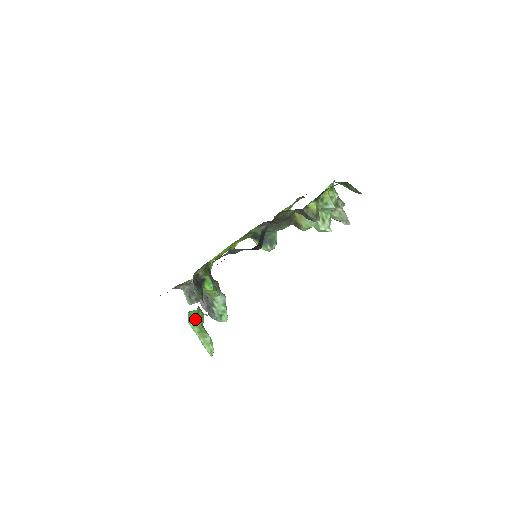
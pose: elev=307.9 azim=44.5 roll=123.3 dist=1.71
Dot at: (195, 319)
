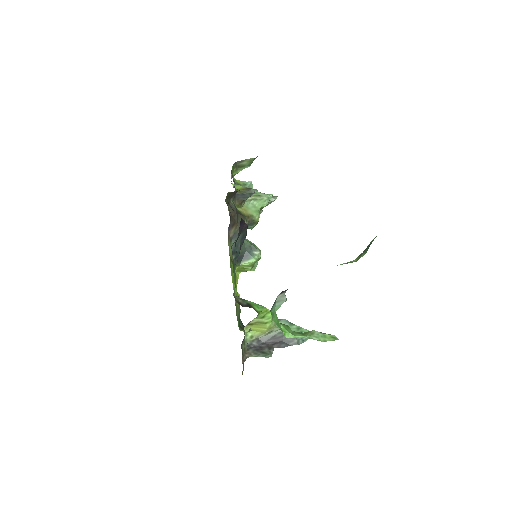
Dot at: (286, 329)
